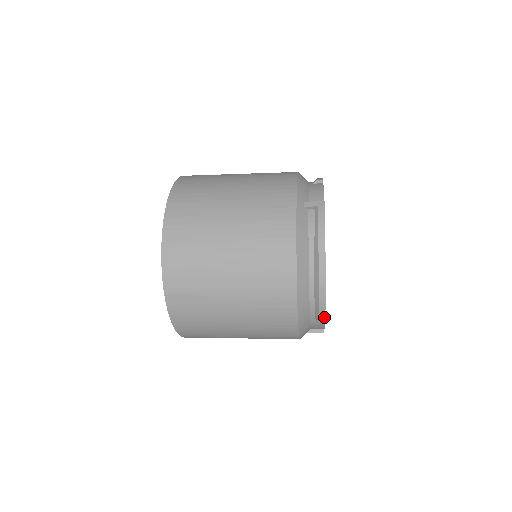
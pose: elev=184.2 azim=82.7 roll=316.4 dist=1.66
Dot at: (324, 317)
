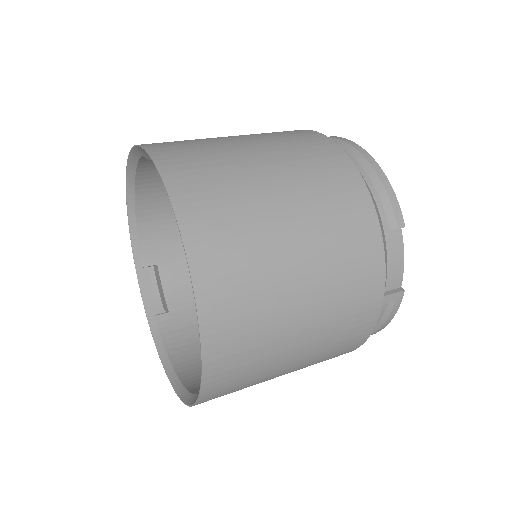
Dot at: occluded
